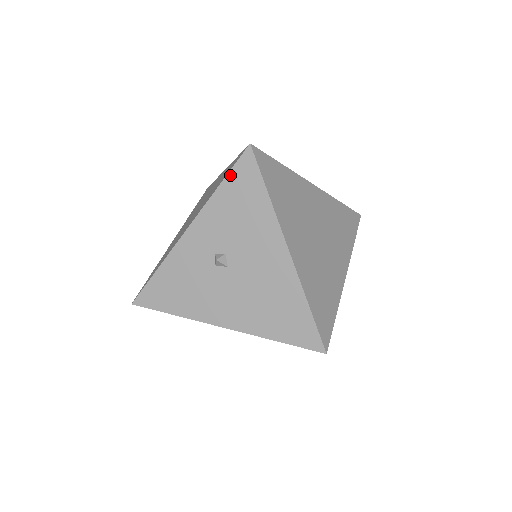
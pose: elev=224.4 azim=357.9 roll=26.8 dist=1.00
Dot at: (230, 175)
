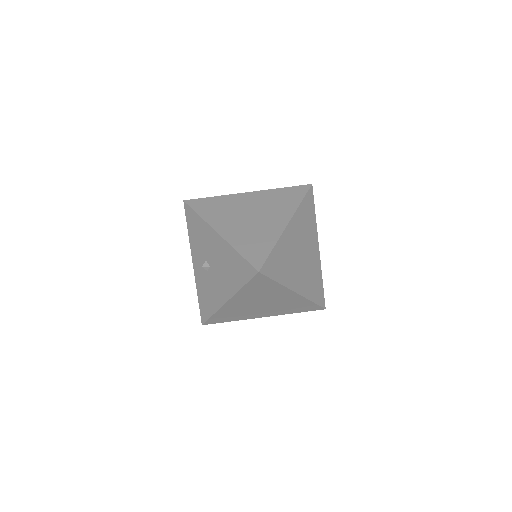
Dot at: (187, 222)
